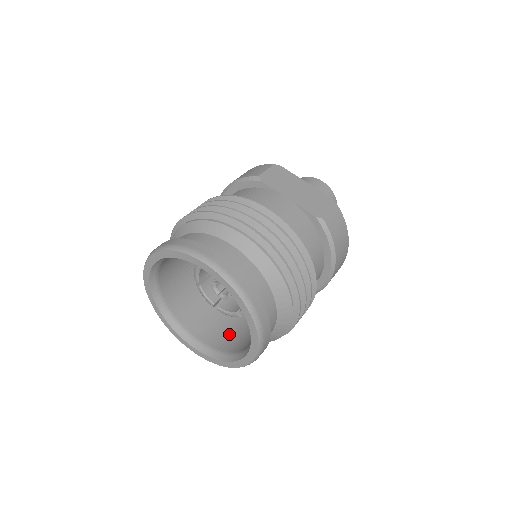
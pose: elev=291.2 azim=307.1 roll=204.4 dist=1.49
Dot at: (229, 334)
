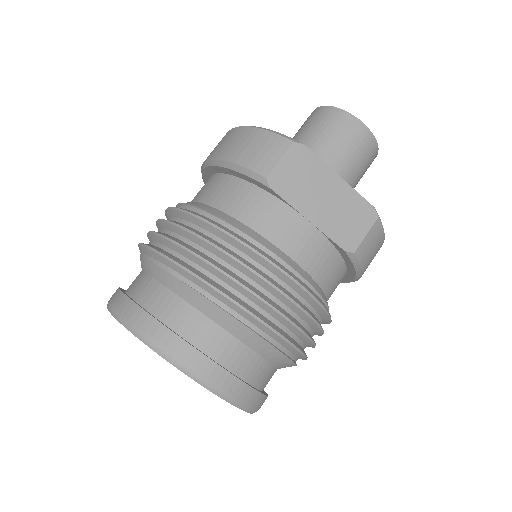
Dot at: occluded
